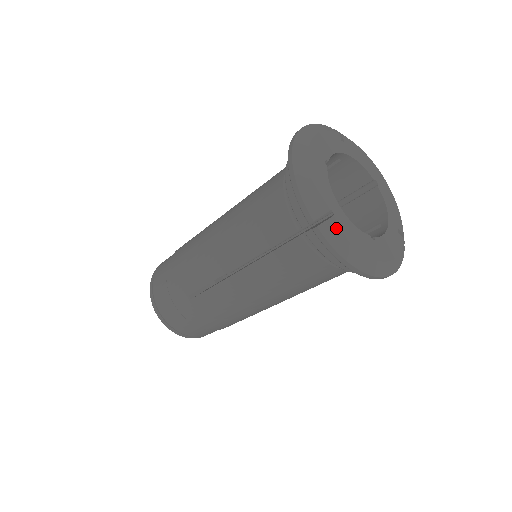
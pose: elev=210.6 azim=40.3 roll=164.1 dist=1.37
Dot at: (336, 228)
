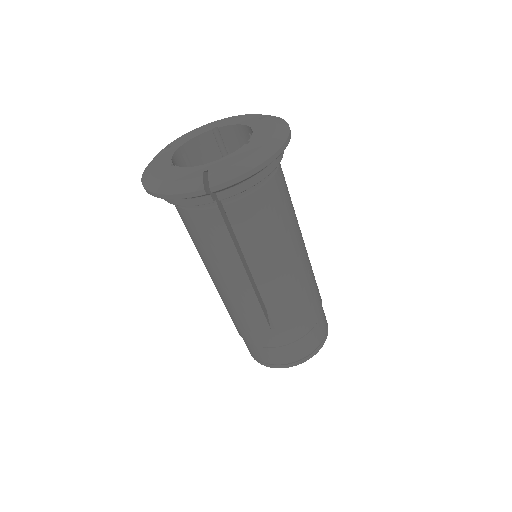
Dot at: (218, 172)
